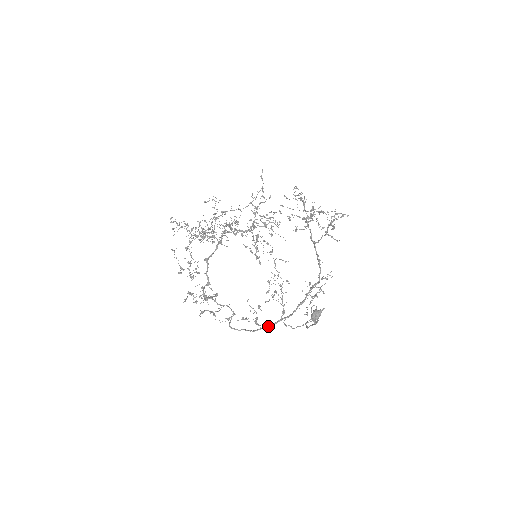
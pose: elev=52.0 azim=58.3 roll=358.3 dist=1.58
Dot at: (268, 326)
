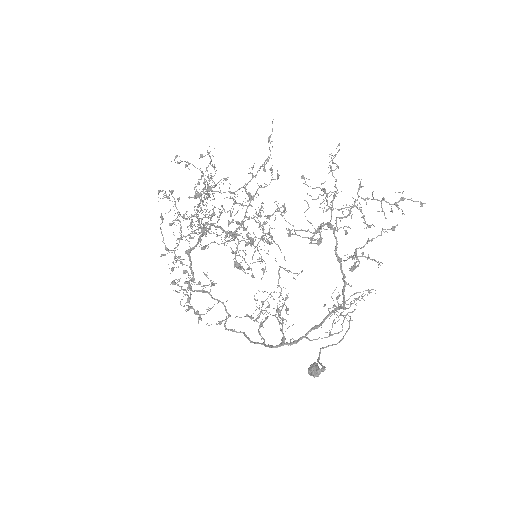
Dot at: (266, 346)
